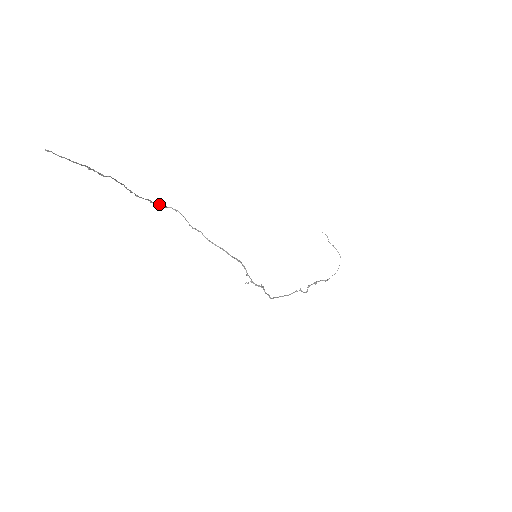
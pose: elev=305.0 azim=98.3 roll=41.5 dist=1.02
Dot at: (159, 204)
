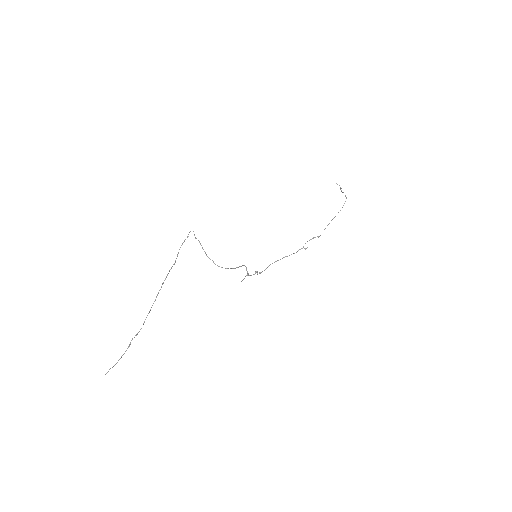
Dot at: occluded
